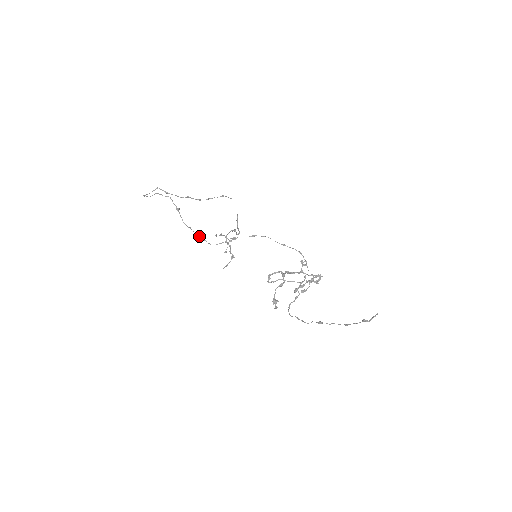
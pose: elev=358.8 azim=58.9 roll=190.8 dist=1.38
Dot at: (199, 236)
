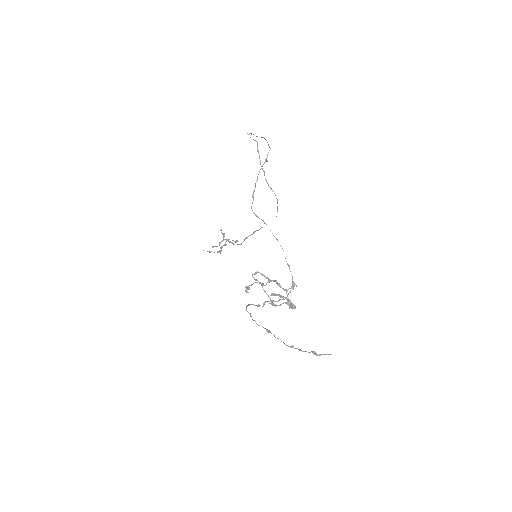
Dot at: occluded
